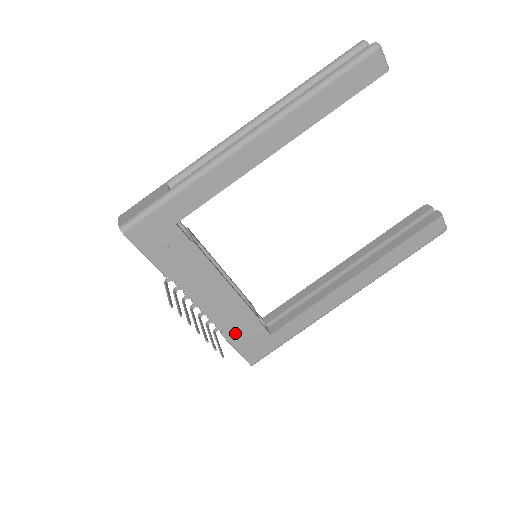
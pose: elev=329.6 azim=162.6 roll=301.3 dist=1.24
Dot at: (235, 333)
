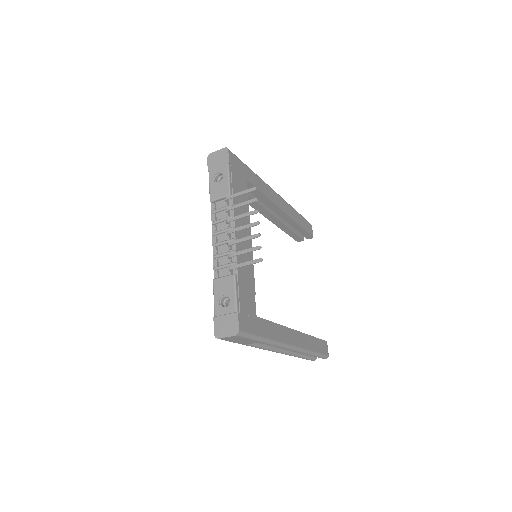
Dot at: (242, 283)
